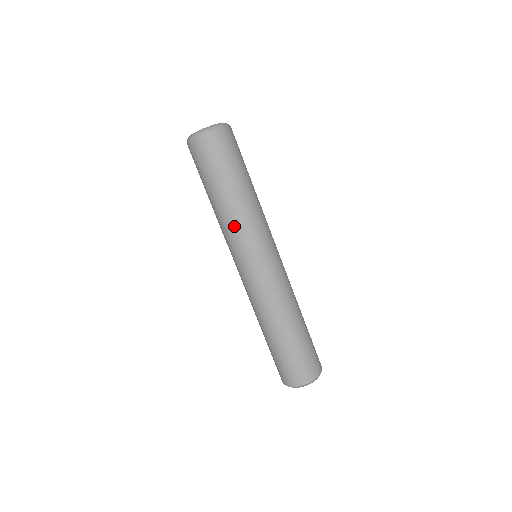
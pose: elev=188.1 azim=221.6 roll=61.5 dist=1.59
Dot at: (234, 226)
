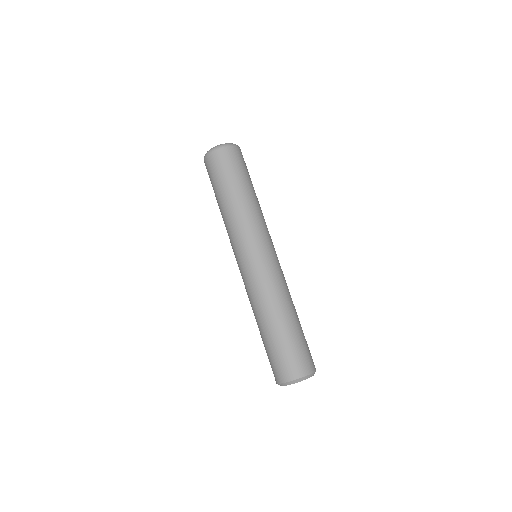
Dot at: (240, 221)
